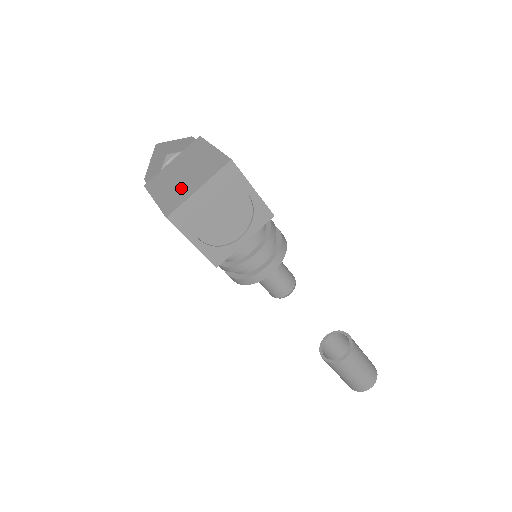
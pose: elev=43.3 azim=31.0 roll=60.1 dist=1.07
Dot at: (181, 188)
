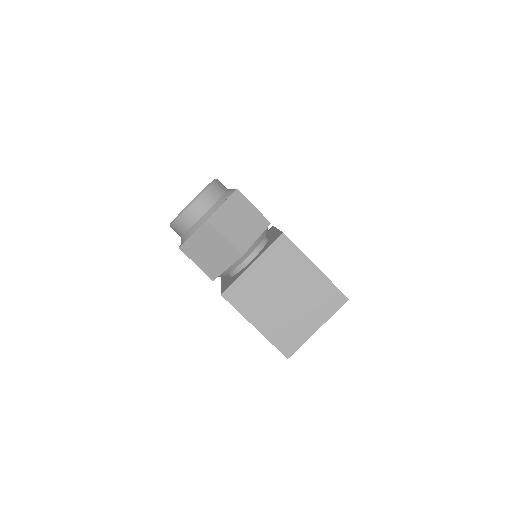
Dot at: (292, 321)
